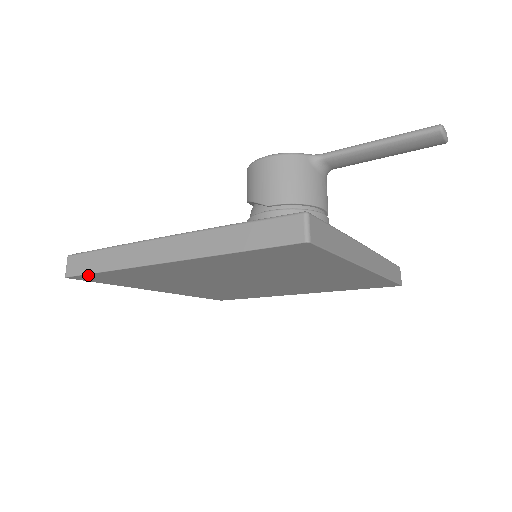
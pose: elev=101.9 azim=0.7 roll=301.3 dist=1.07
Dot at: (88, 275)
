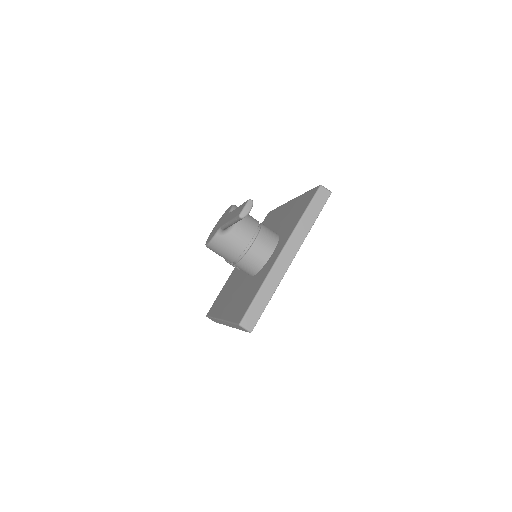
Dot at: occluded
